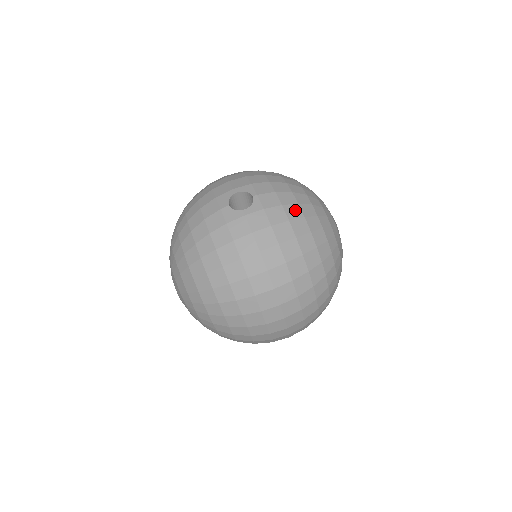
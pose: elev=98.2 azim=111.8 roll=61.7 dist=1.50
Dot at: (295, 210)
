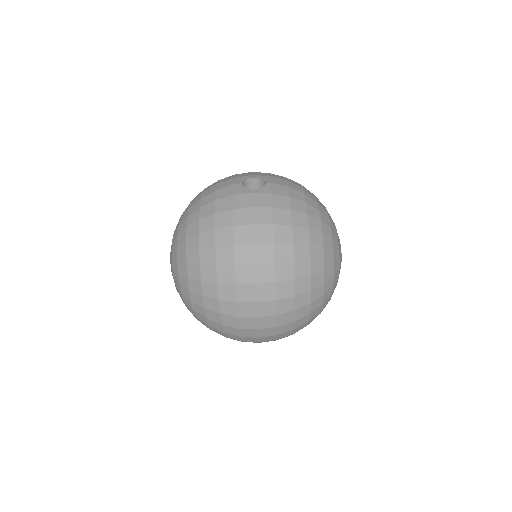
Dot at: (300, 205)
